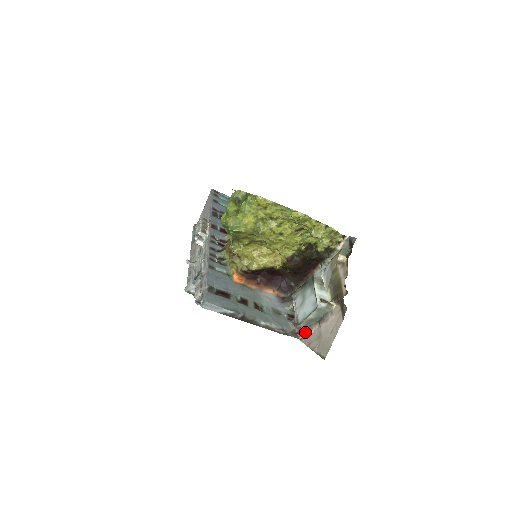
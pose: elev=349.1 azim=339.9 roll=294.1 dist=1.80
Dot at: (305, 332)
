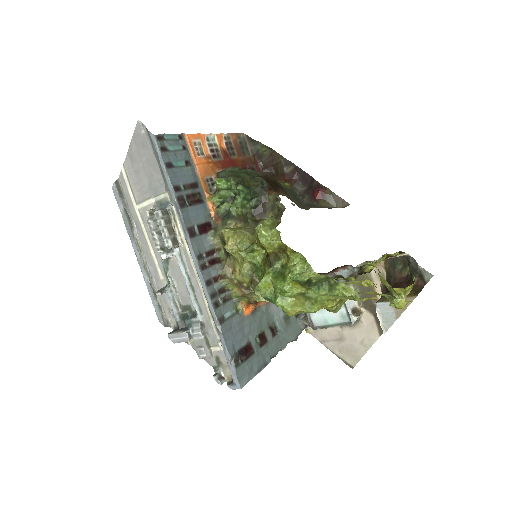
Dot at: occluded
